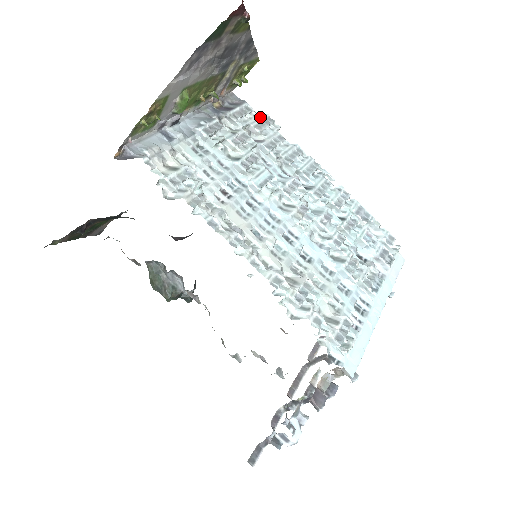
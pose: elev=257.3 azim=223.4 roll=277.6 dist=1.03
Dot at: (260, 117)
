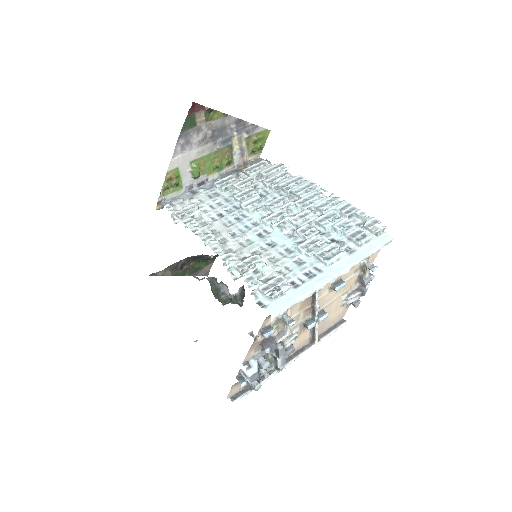
Dot at: (271, 166)
